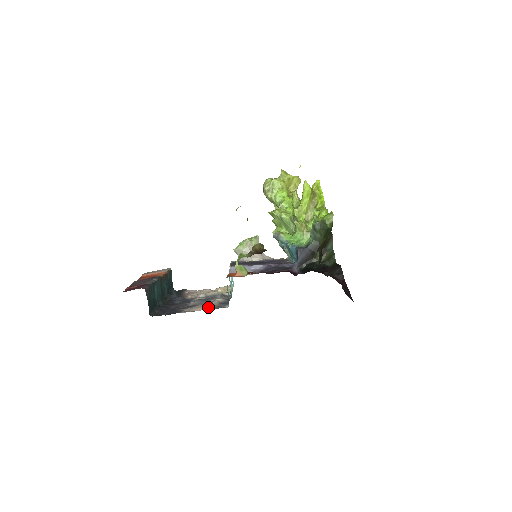
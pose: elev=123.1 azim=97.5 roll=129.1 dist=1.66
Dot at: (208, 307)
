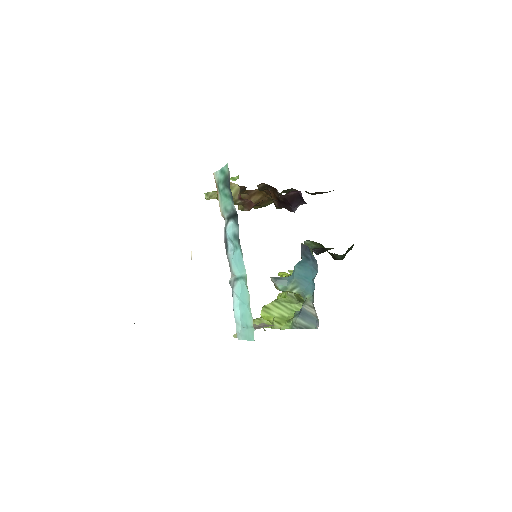
Dot at: occluded
